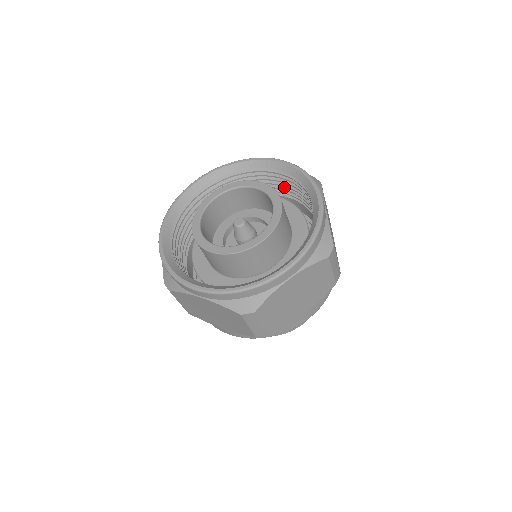
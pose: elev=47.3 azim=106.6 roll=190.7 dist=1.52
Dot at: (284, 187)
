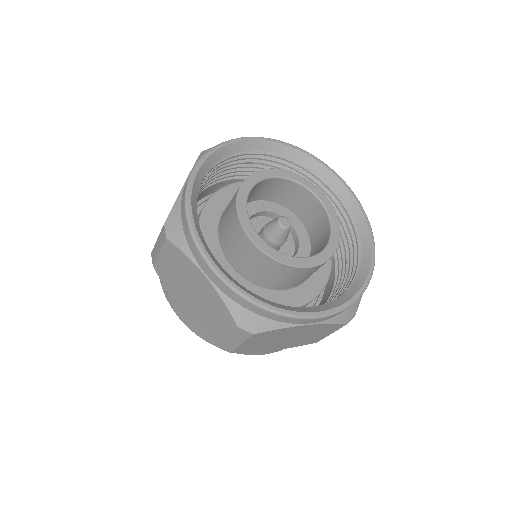
Dot at: occluded
